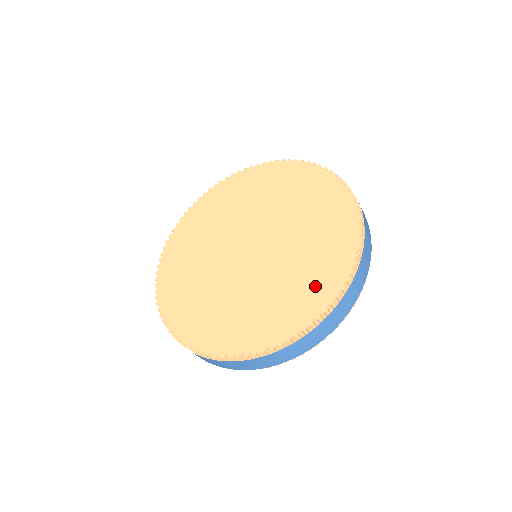
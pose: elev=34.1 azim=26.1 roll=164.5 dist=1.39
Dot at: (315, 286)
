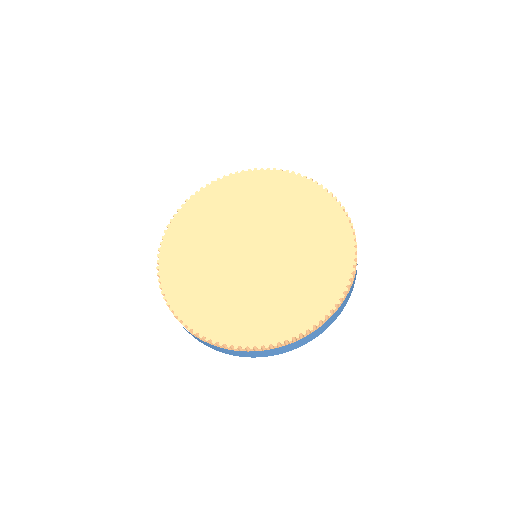
Dot at: (256, 325)
